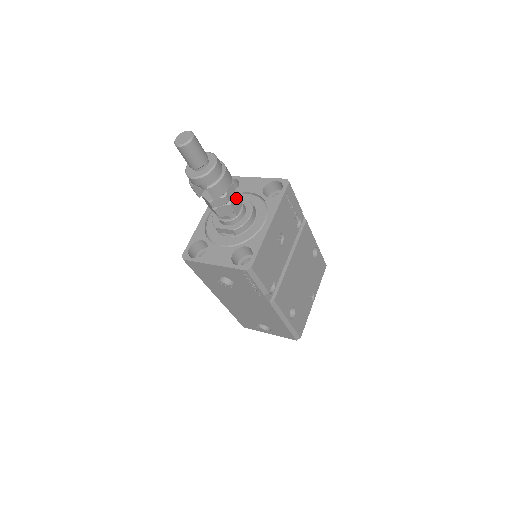
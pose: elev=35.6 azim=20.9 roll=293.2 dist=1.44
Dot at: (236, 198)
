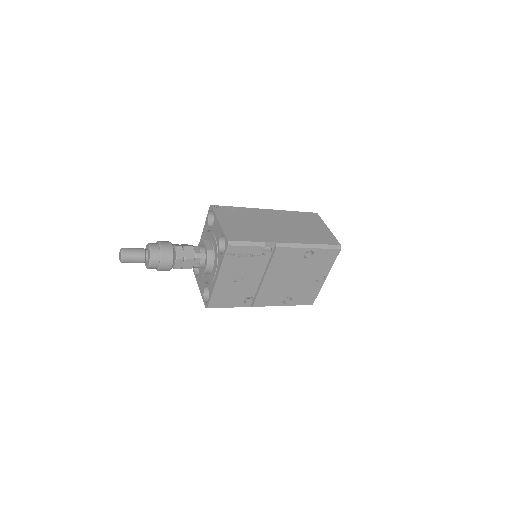
Dot at: (188, 262)
